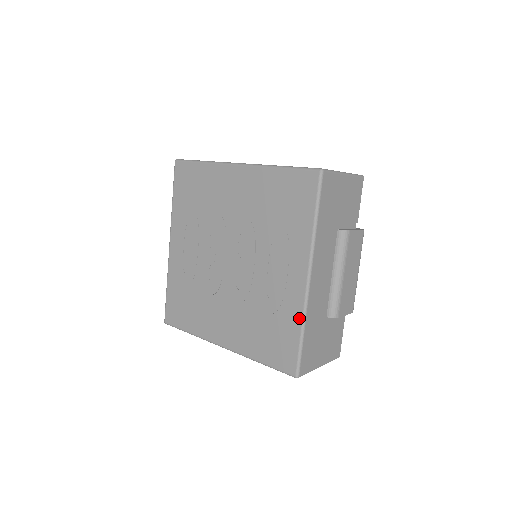
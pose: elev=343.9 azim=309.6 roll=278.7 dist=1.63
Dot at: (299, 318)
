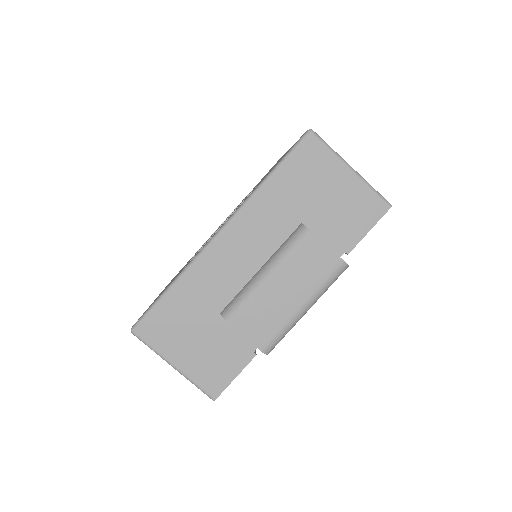
Dot at: (183, 270)
